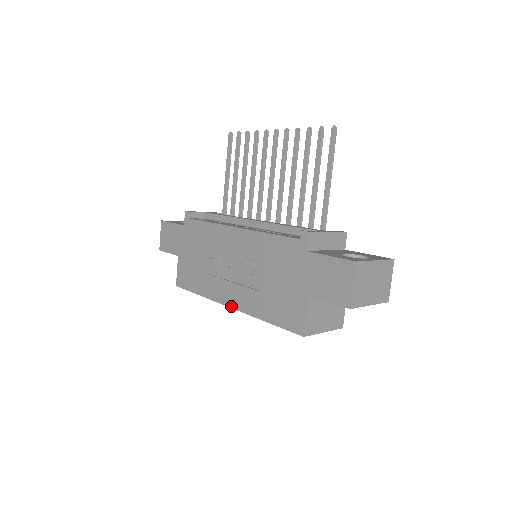
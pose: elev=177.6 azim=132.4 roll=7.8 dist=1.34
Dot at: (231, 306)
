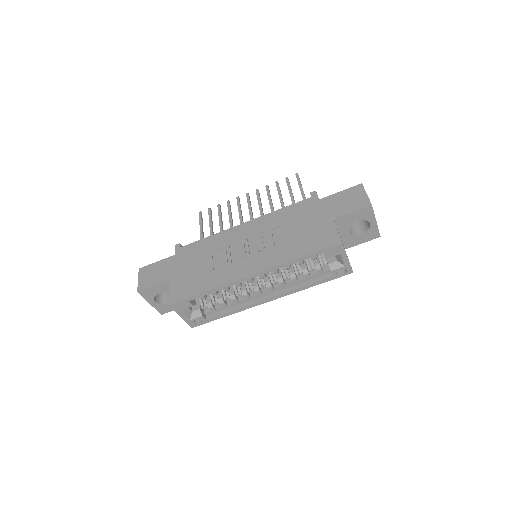
Dot at: (254, 273)
